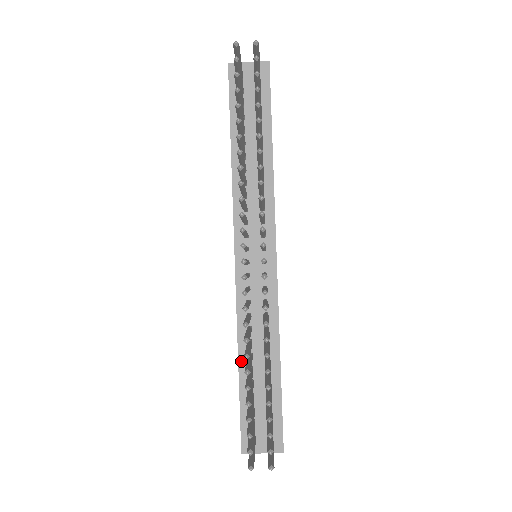
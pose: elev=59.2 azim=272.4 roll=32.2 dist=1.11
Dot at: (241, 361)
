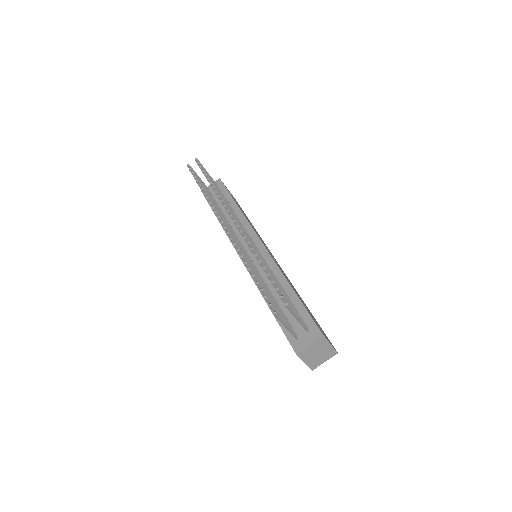
Dot at: occluded
